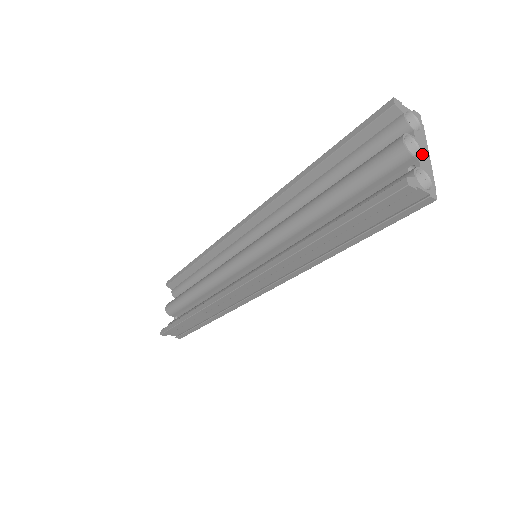
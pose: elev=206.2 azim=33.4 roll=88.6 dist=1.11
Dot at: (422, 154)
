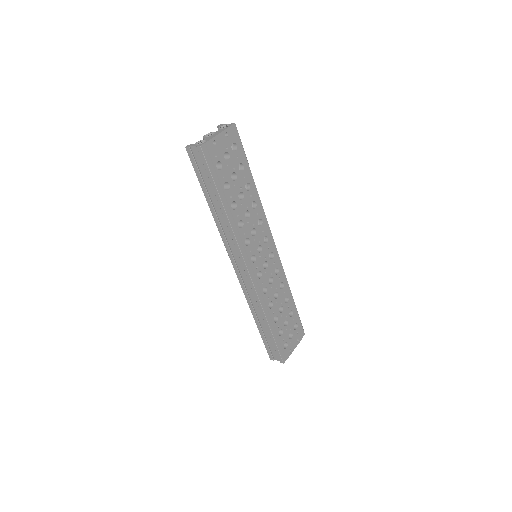
Dot at: (213, 135)
